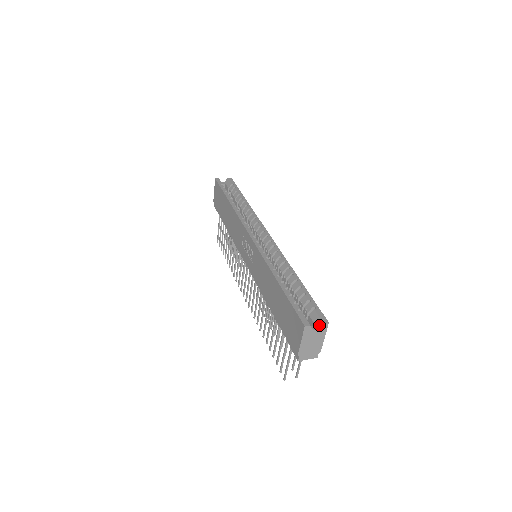
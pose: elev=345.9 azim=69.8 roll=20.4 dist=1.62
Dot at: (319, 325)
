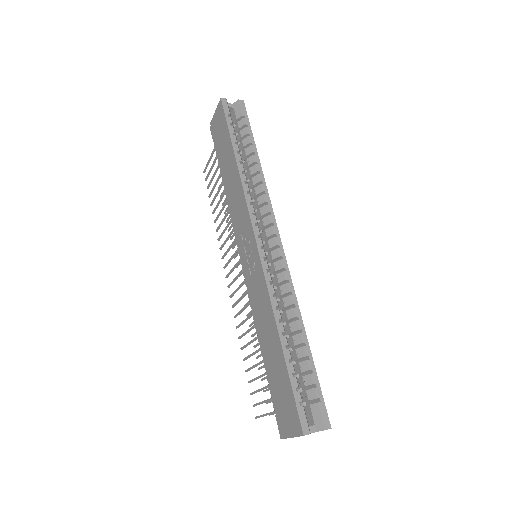
Dot at: (319, 428)
